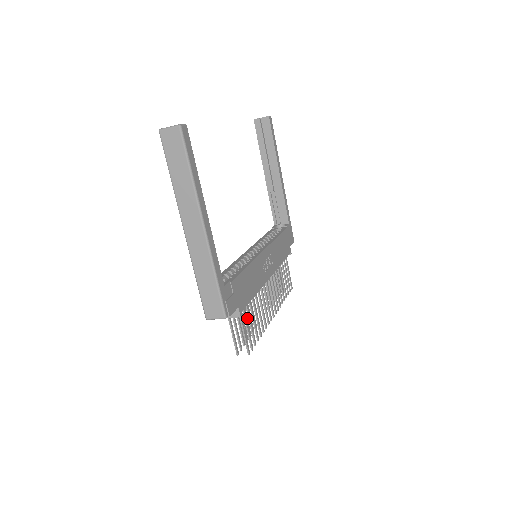
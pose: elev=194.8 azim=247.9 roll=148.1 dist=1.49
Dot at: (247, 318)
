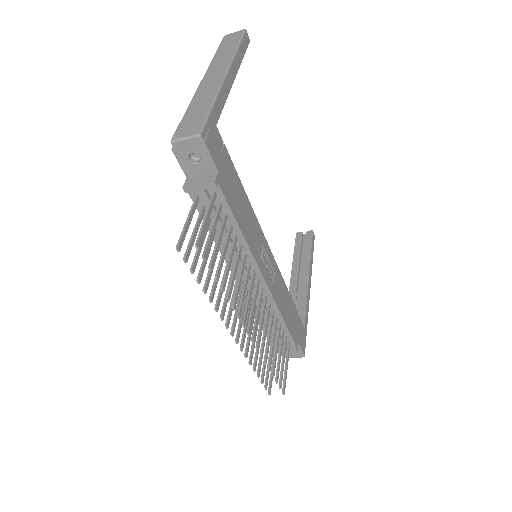
Dot at: (213, 268)
